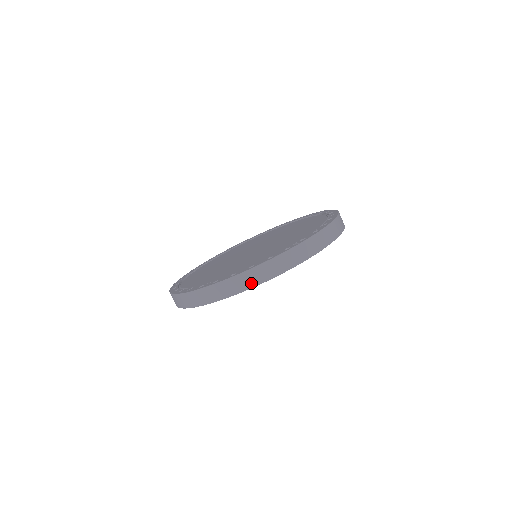
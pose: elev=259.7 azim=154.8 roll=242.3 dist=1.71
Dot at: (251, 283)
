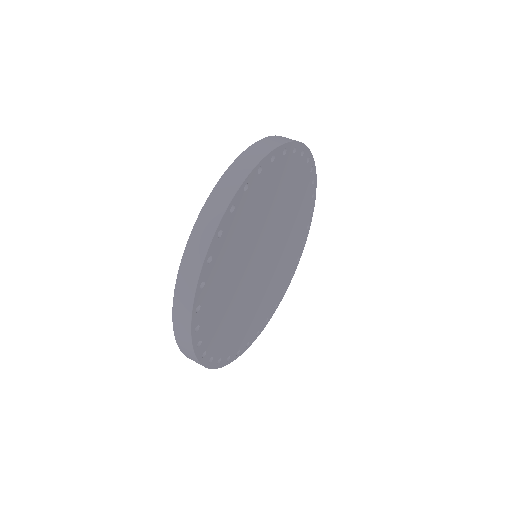
Dot at: (249, 165)
